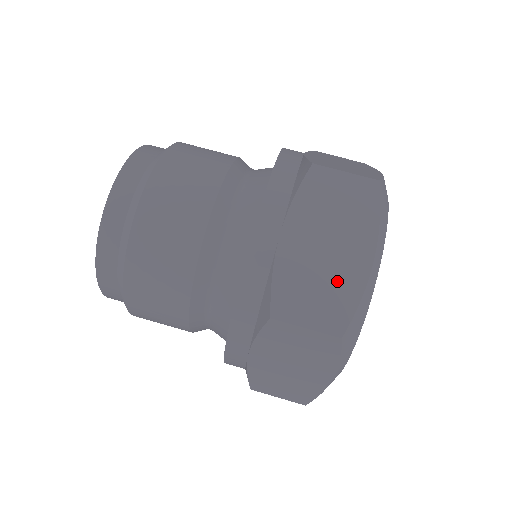
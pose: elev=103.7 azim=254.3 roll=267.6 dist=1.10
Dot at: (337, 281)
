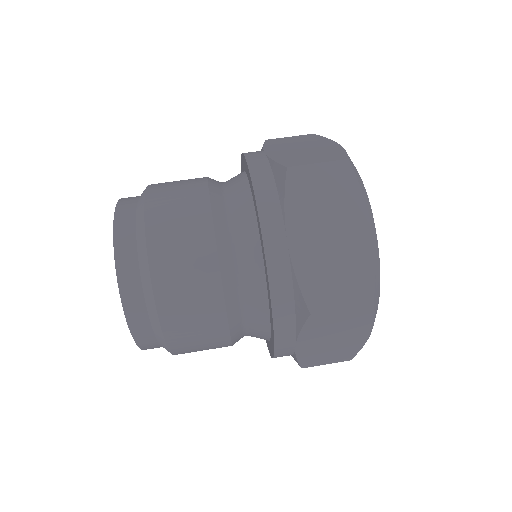
Dot at: (321, 151)
